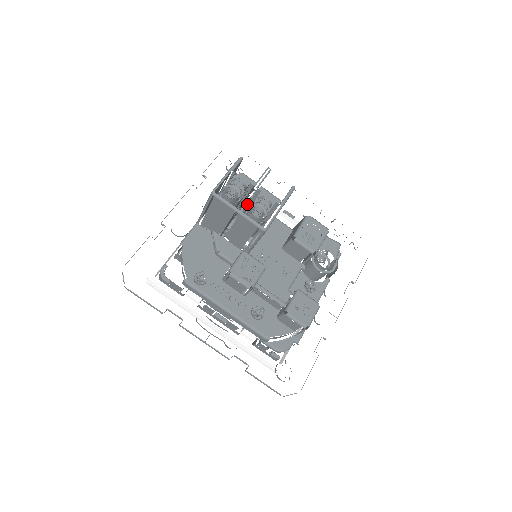
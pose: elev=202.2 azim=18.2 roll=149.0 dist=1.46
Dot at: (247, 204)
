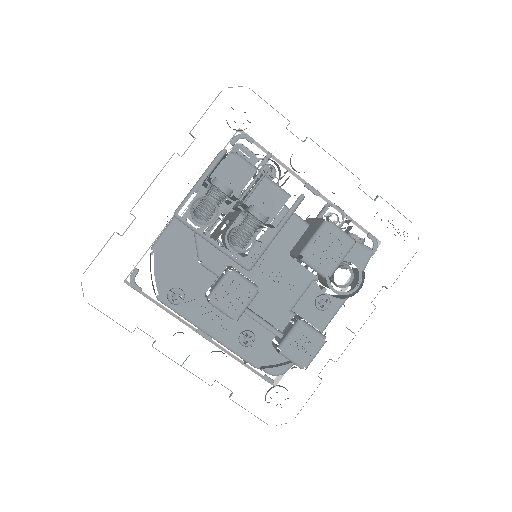
Dot at: (231, 219)
